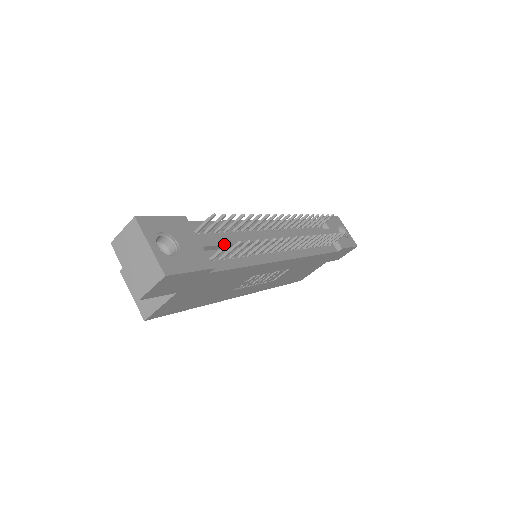
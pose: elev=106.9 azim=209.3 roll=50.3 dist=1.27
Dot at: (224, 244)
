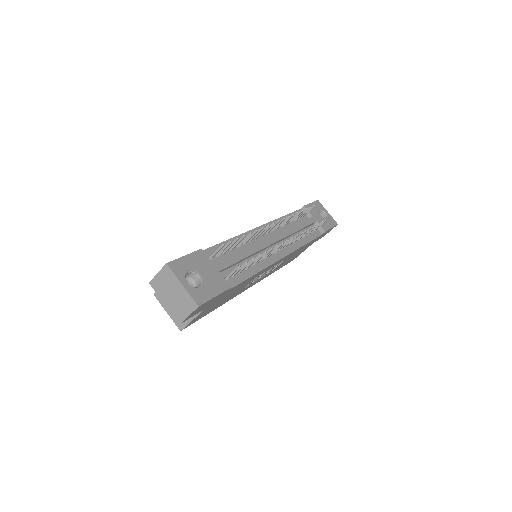
Dot at: (233, 263)
